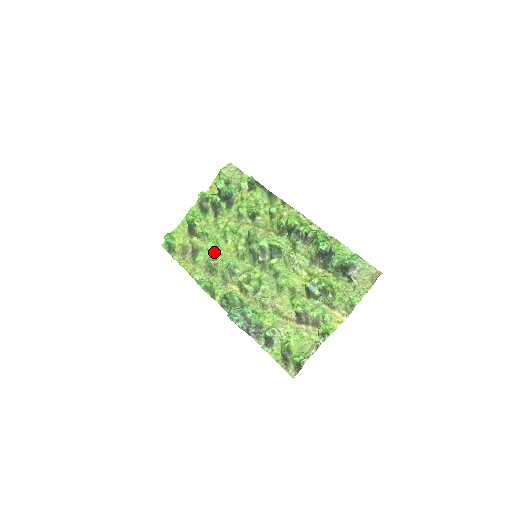
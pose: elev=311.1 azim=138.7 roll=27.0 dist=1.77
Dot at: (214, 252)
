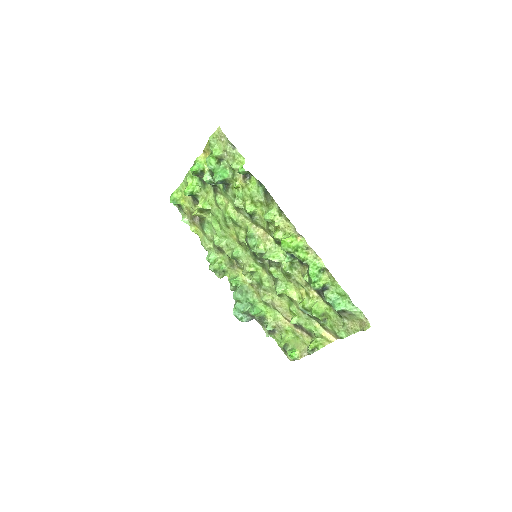
Dot at: (218, 232)
